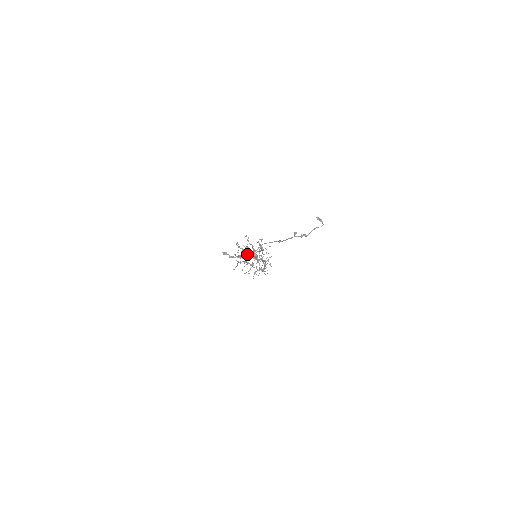
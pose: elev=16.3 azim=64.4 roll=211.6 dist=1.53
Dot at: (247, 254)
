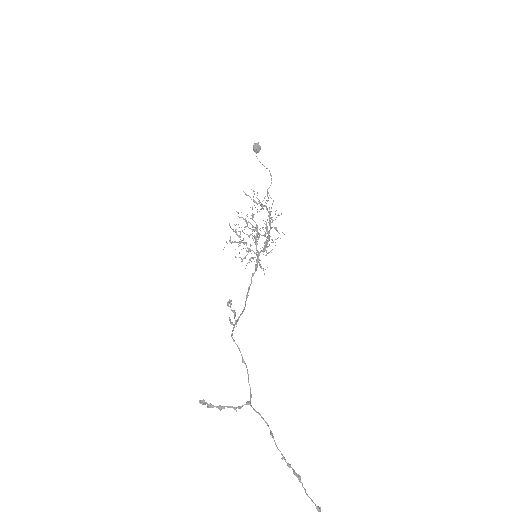
Dot at: (238, 320)
